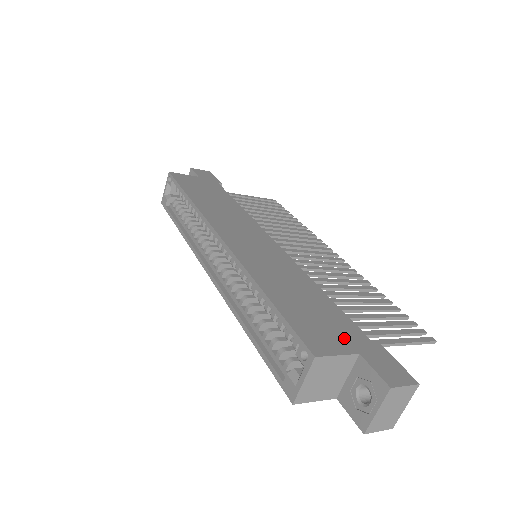
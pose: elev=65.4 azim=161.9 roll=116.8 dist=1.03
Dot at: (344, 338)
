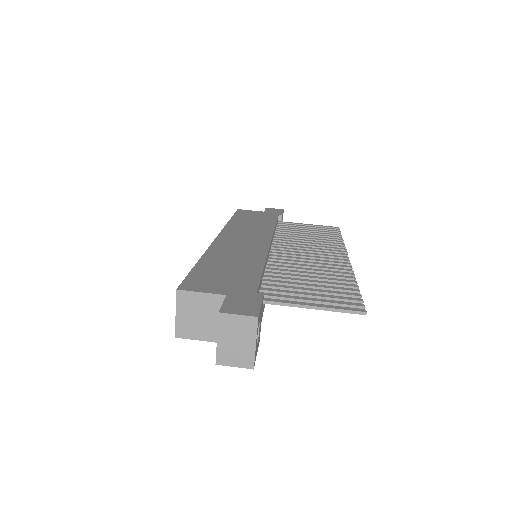
Dot at: (228, 287)
